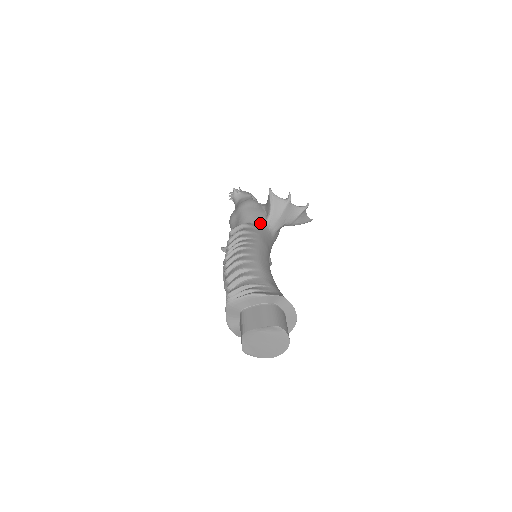
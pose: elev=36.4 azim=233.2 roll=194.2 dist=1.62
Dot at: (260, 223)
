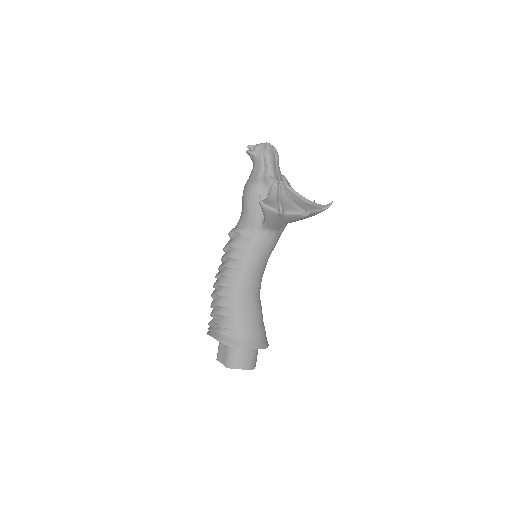
Dot at: (256, 228)
